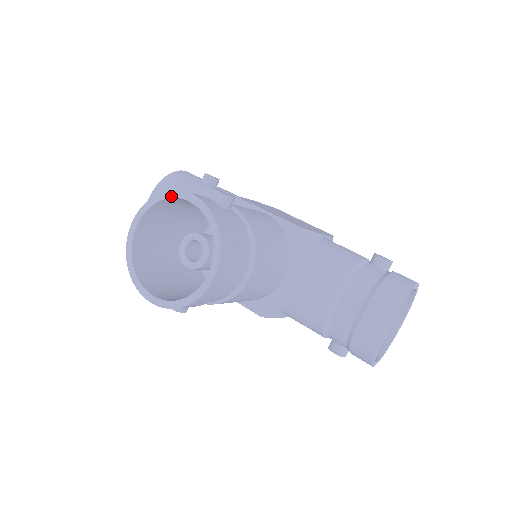
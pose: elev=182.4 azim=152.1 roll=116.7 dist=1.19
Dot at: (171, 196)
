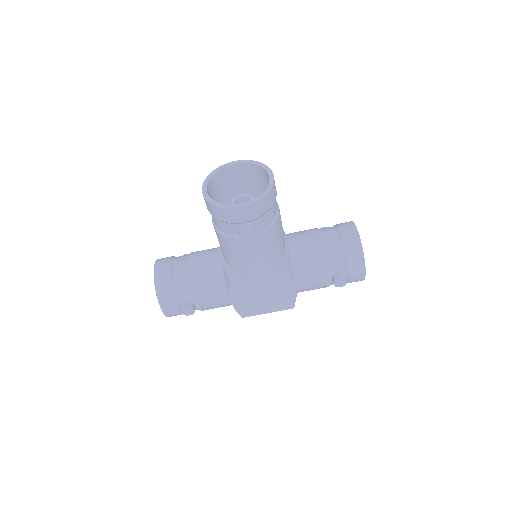
Dot at: (222, 168)
